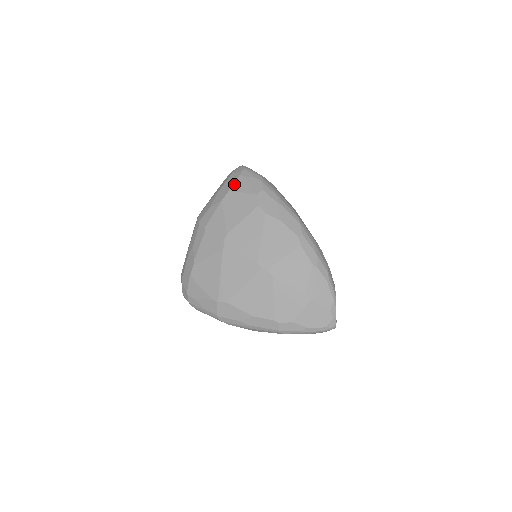
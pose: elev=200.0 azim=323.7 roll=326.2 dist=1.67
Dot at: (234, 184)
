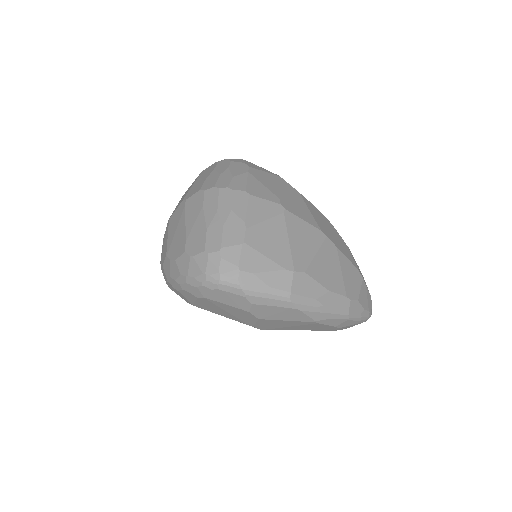
Dot at: (248, 164)
